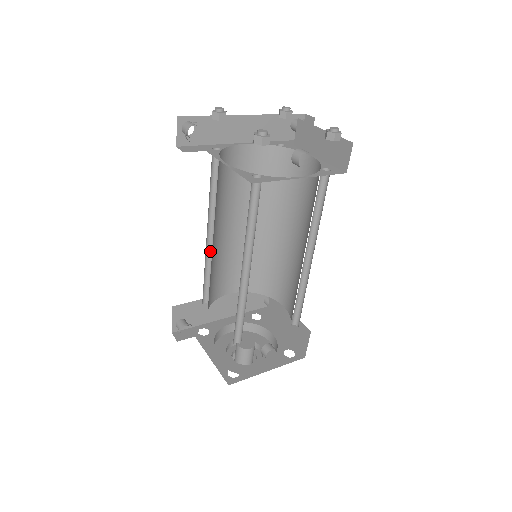
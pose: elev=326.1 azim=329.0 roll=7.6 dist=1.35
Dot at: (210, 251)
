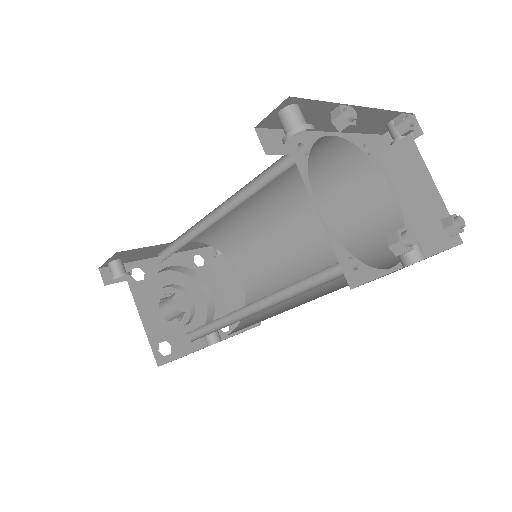
Dot at: (201, 222)
